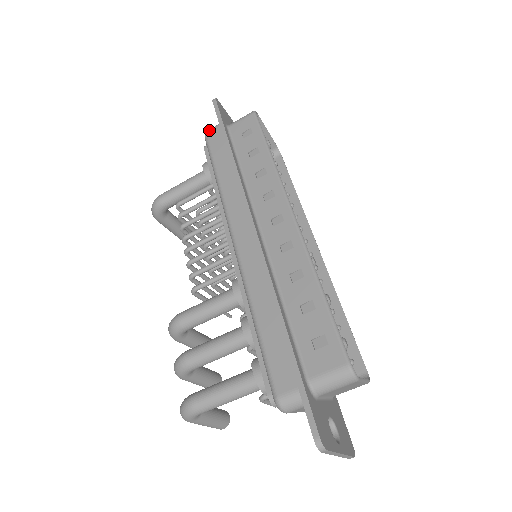
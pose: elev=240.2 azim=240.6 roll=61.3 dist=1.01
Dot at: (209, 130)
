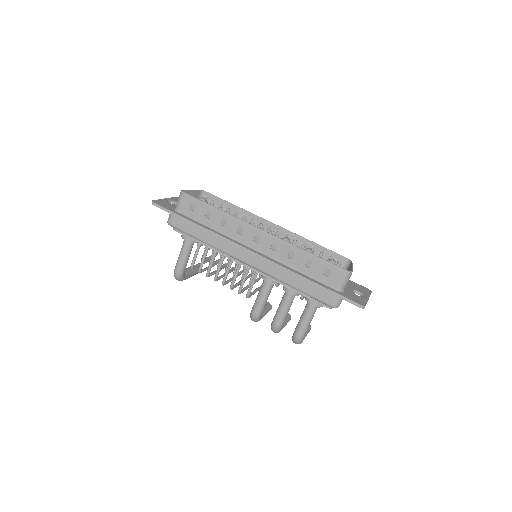
Dot at: (169, 221)
